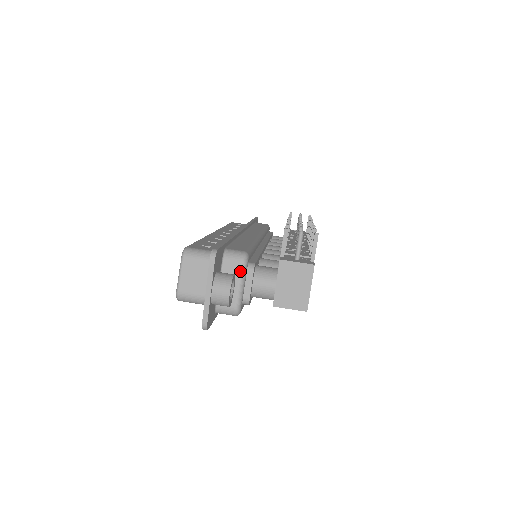
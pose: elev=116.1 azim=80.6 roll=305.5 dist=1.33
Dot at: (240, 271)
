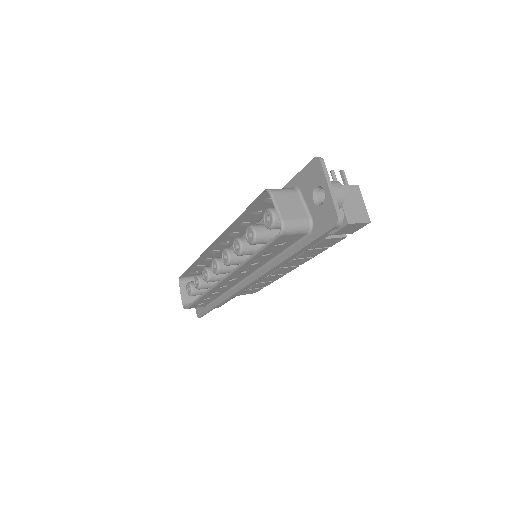
Dot at: occluded
